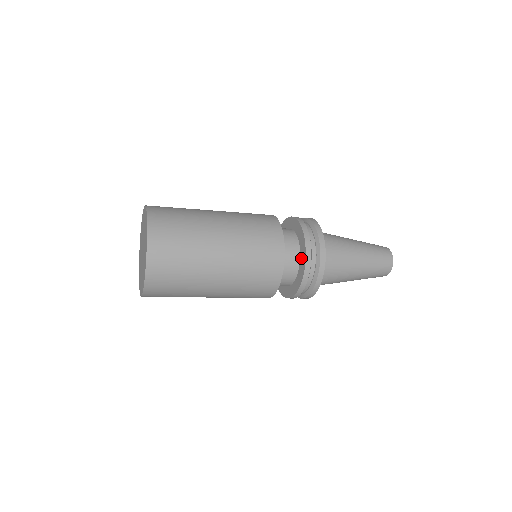
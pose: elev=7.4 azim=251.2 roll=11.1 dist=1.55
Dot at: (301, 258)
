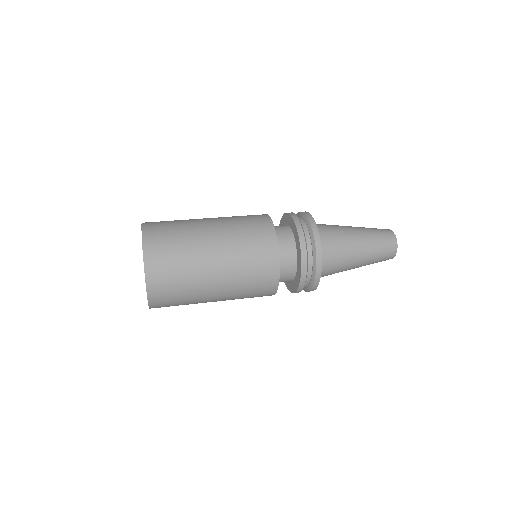
Dot at: (291, 284)
